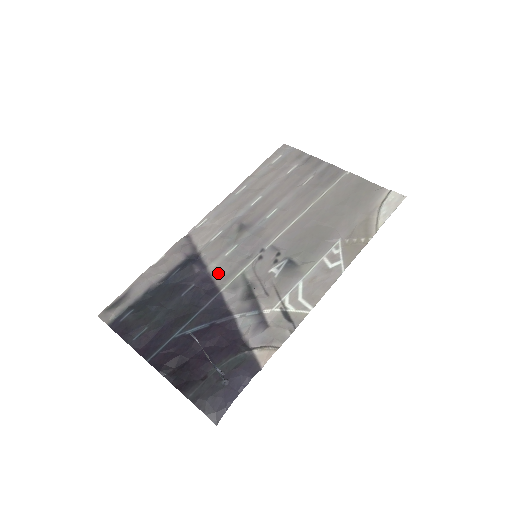
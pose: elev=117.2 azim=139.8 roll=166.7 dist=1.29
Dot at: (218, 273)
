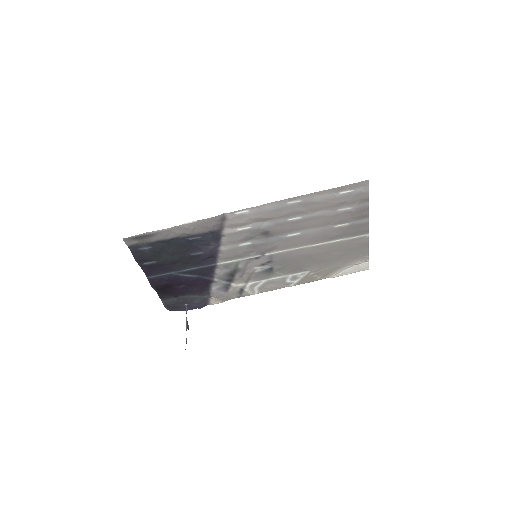
Dot at: (224, 254)
